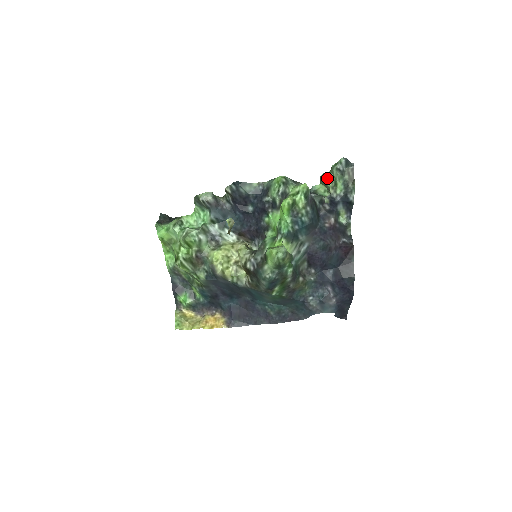
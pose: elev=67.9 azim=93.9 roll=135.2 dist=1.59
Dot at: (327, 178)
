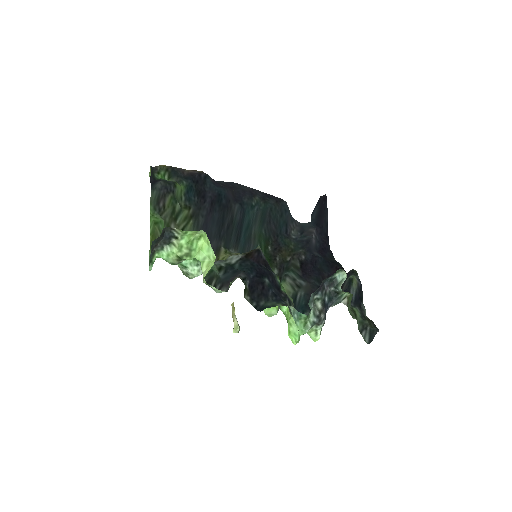
Dot at: (352, 315)
